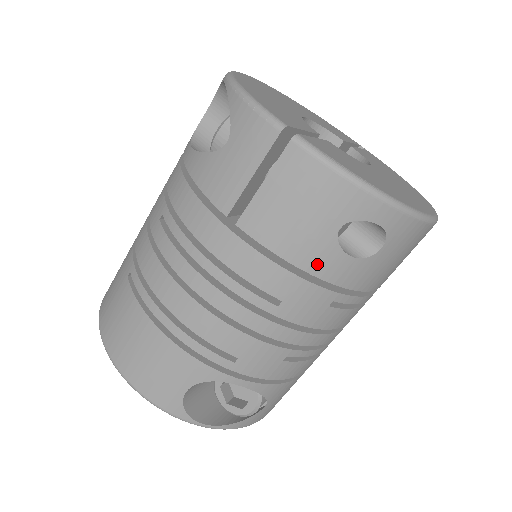
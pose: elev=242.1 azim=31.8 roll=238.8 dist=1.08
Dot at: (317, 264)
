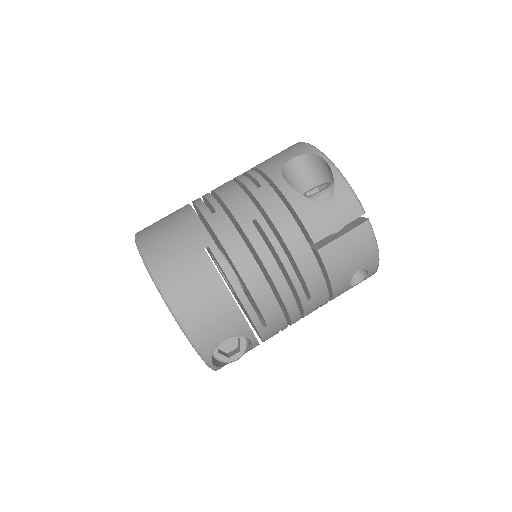
Dot at: (338, 284)
